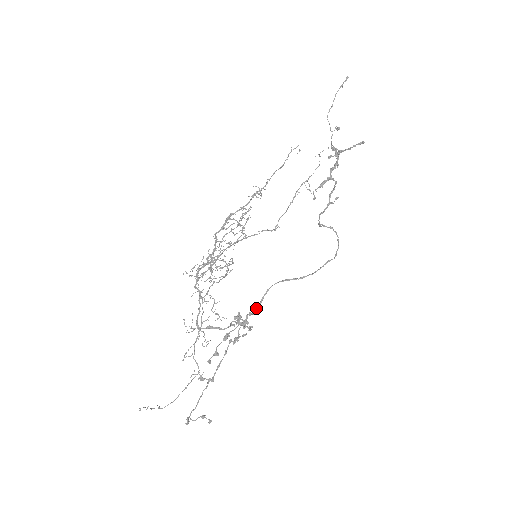
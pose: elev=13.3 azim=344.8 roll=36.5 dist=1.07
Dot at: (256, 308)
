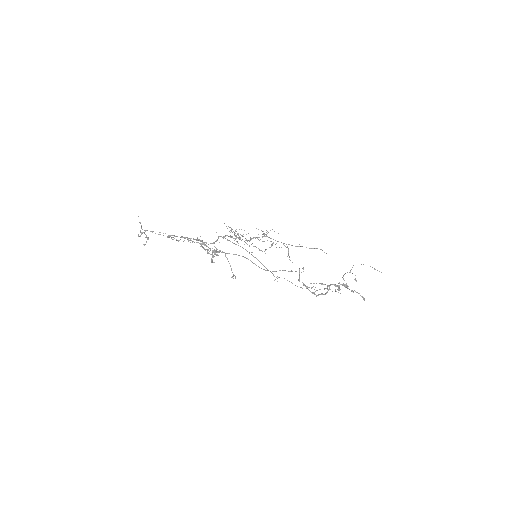
Dot at: (229, 253)
